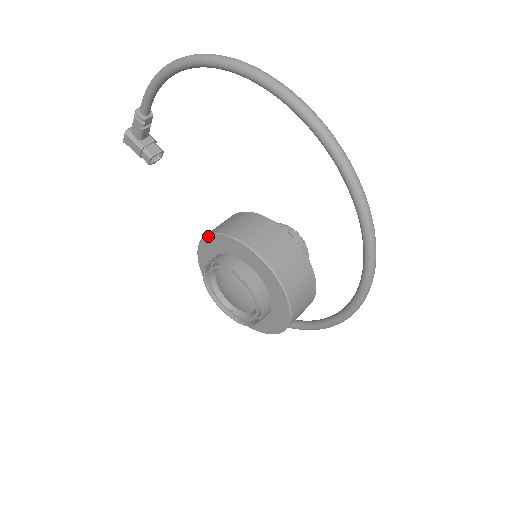
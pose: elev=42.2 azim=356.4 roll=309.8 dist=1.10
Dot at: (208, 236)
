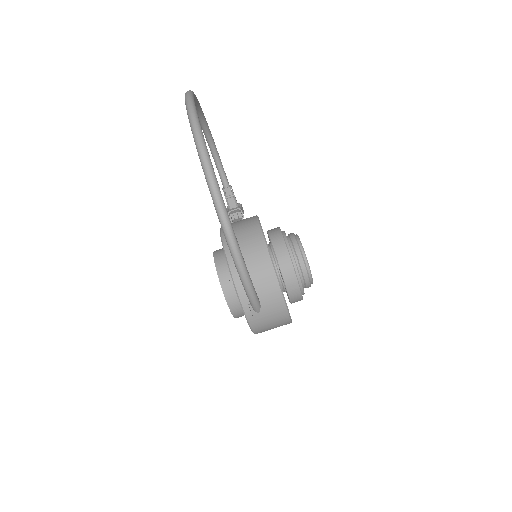
Dot at: occluded
